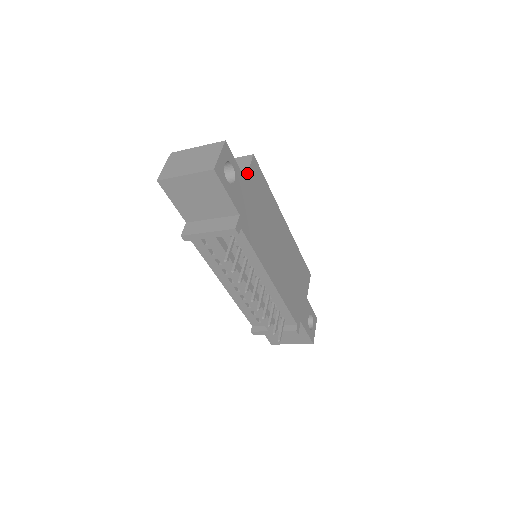
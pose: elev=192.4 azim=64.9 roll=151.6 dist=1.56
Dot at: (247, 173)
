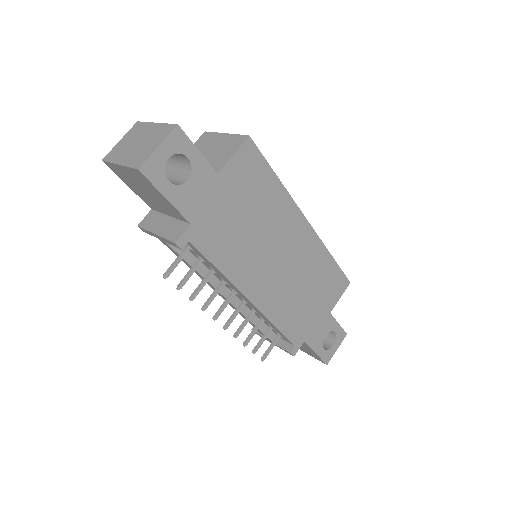
Dot at: (225, 164)
